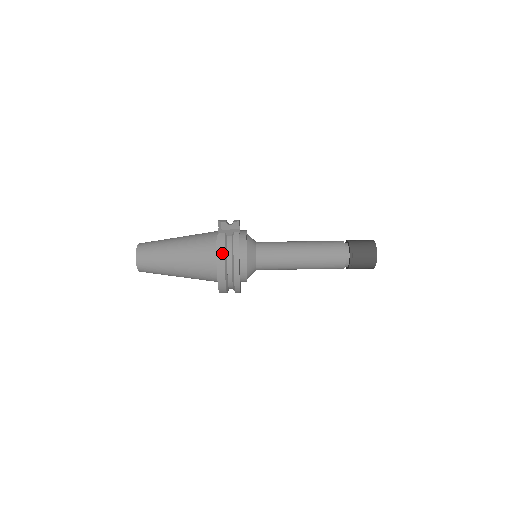
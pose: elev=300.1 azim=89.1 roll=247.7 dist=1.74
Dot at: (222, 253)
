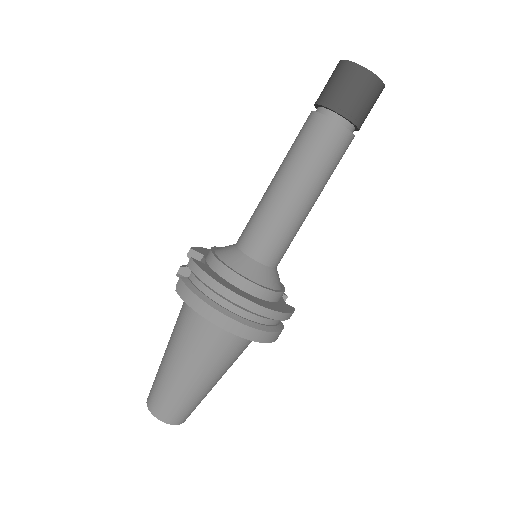
Dot at: (196, 300)
